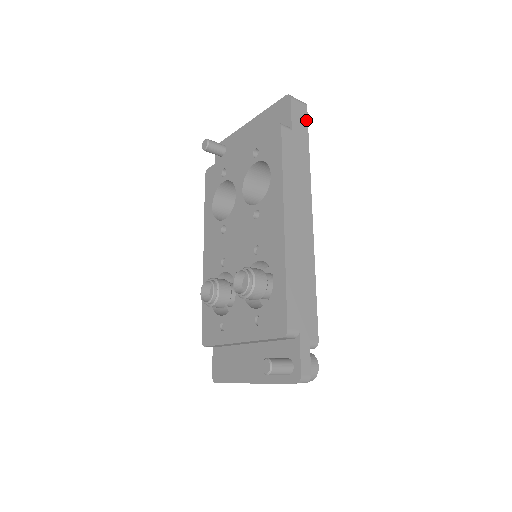
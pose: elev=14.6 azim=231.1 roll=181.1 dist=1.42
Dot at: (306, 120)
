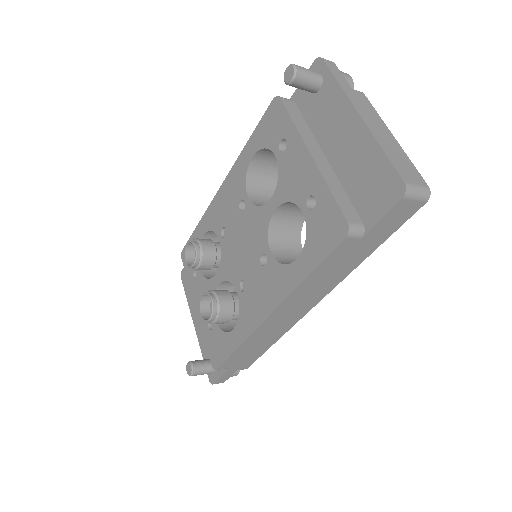
Dot at: (405, 220)
